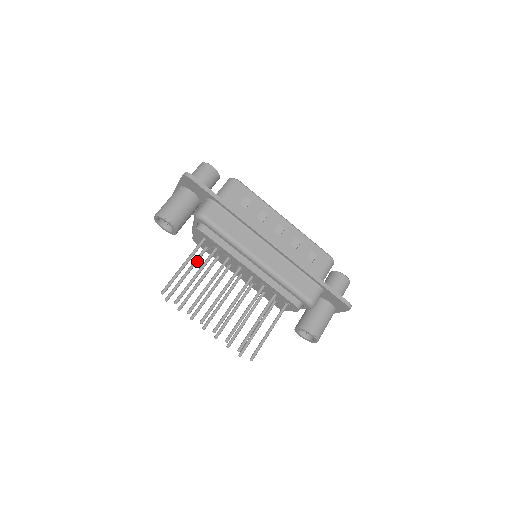
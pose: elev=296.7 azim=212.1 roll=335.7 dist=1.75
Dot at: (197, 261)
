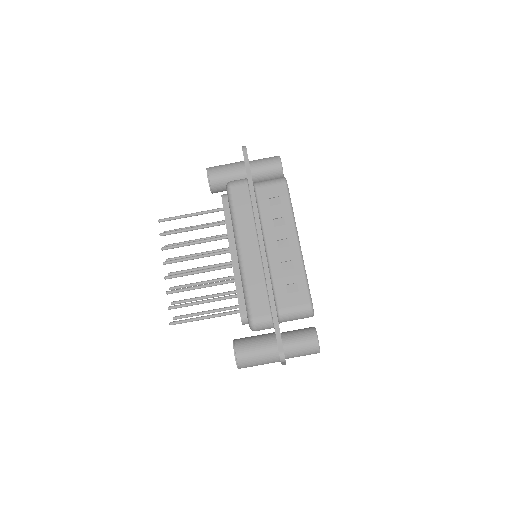
Dot at: occluded
